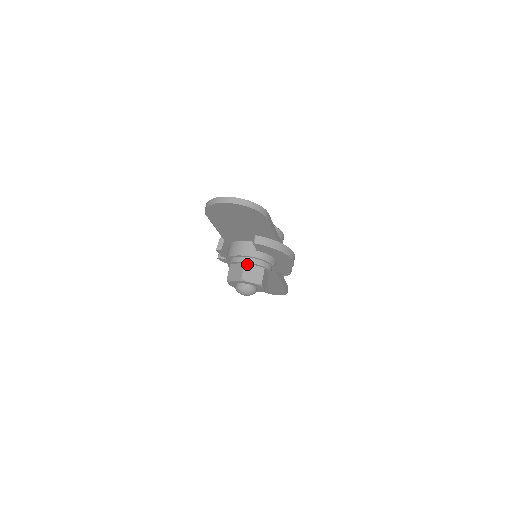
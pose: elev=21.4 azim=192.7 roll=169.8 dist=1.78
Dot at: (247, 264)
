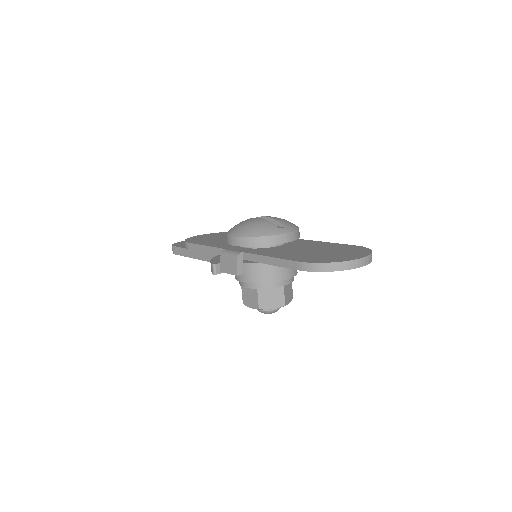
Dot at: (285, 285)
